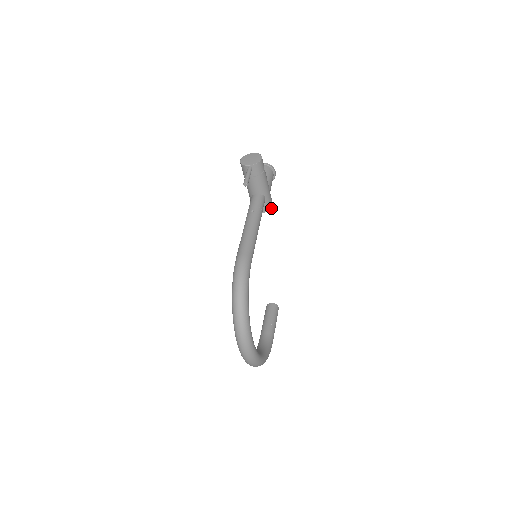
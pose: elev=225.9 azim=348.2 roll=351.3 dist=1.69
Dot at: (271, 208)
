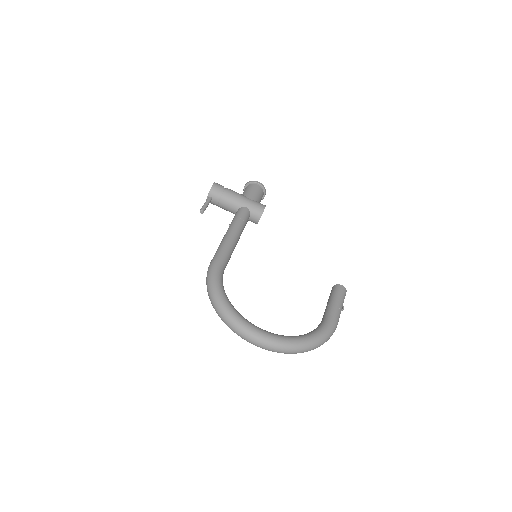
Dot at: (263, 210)
